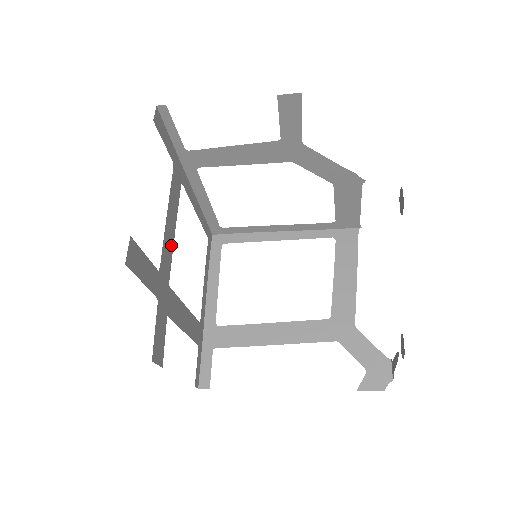
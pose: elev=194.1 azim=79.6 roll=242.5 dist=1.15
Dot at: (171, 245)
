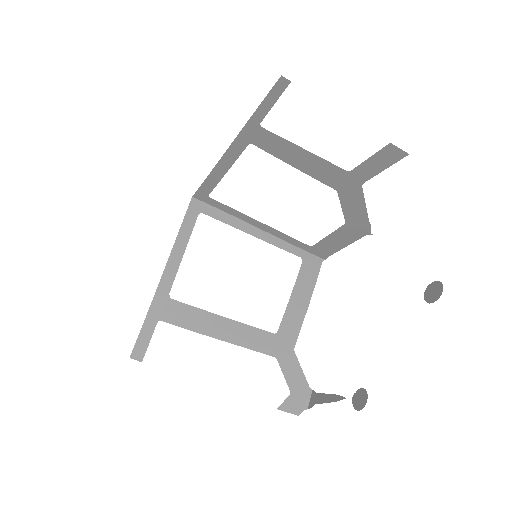
Dot at: occluded
